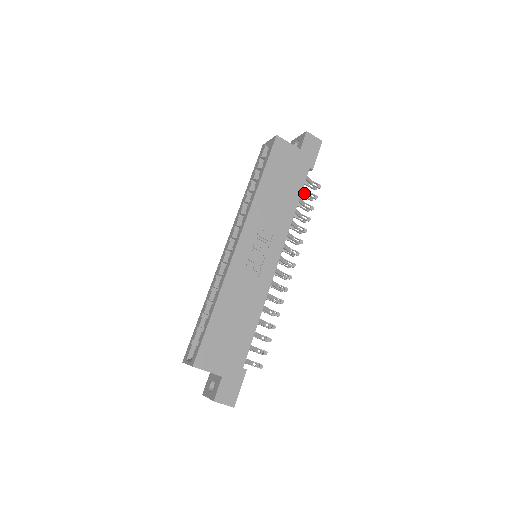
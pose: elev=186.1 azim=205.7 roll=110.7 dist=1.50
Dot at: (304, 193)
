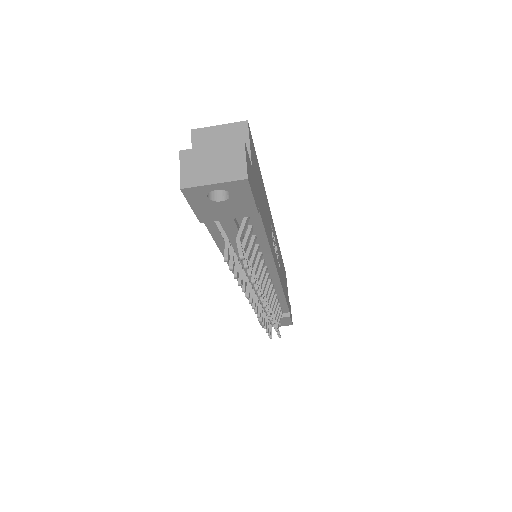
Dot at: occluded
